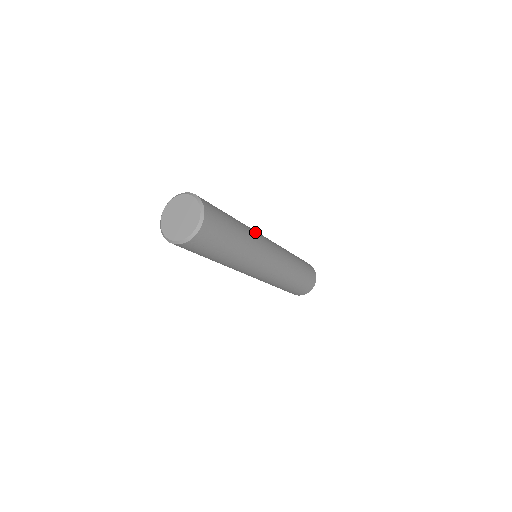
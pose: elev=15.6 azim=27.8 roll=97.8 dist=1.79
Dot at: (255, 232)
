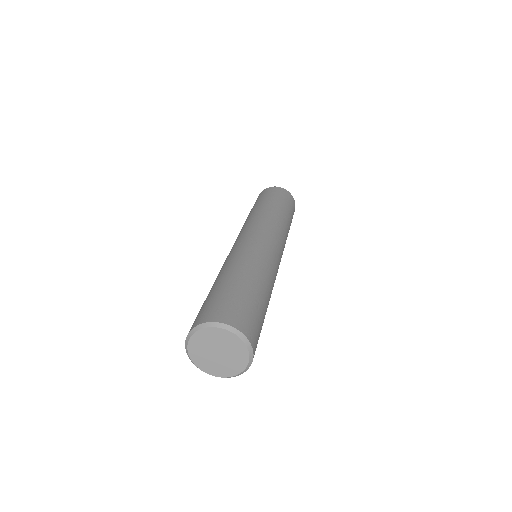
Dot at: (260, 256)
